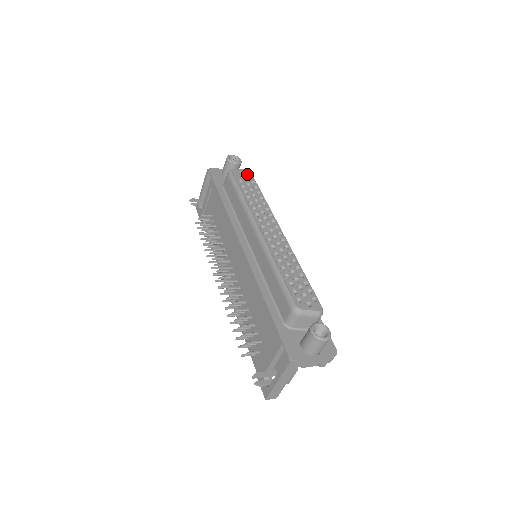
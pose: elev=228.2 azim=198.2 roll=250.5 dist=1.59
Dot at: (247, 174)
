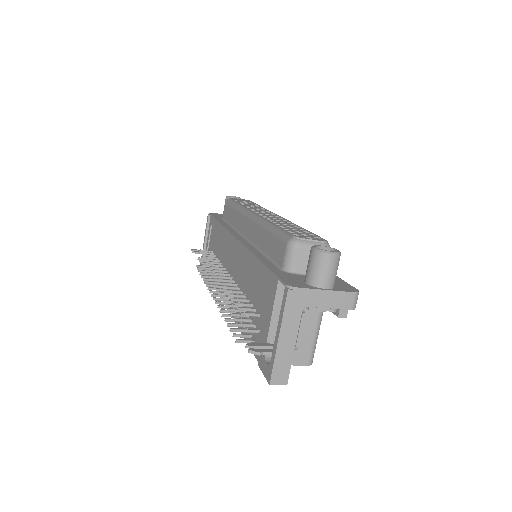
Dot at: (246, 200)
